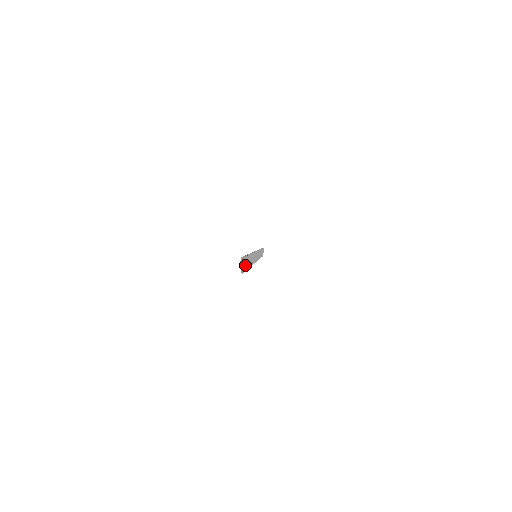
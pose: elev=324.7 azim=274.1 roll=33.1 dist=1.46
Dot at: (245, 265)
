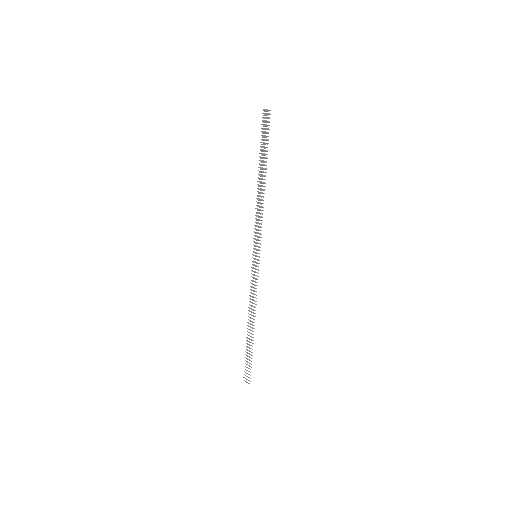
Dot at: (267, 122)
